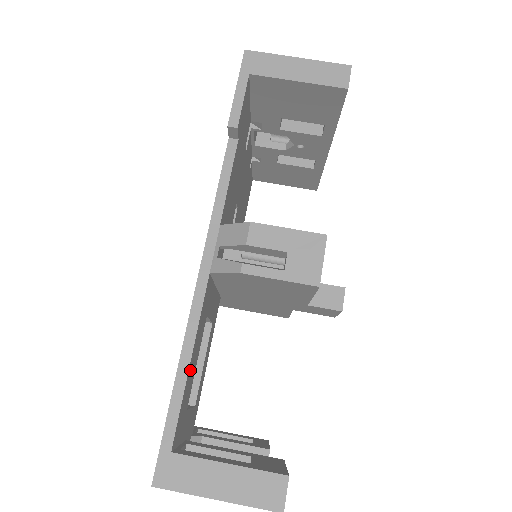
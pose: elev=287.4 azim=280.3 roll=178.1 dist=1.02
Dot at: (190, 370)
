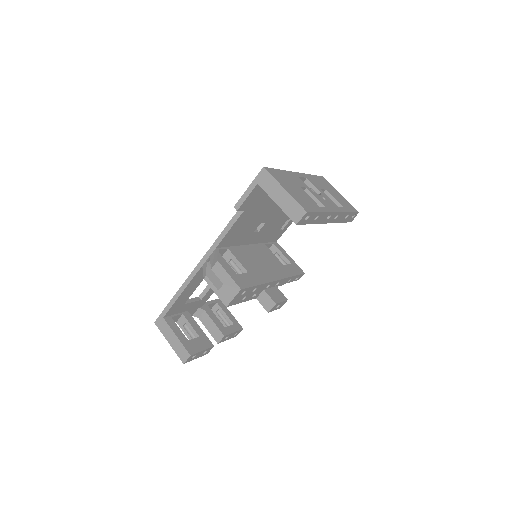
Dot at: (183, 295)
